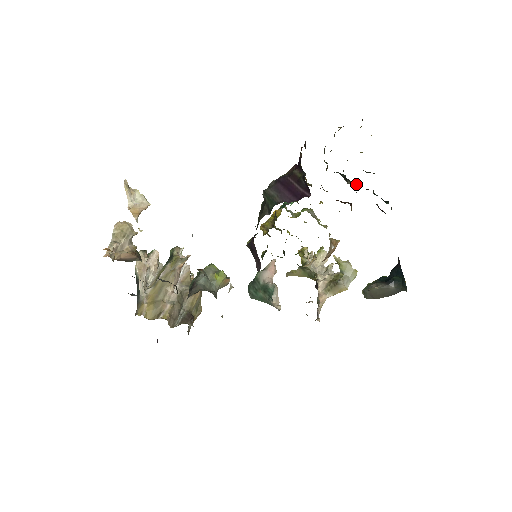
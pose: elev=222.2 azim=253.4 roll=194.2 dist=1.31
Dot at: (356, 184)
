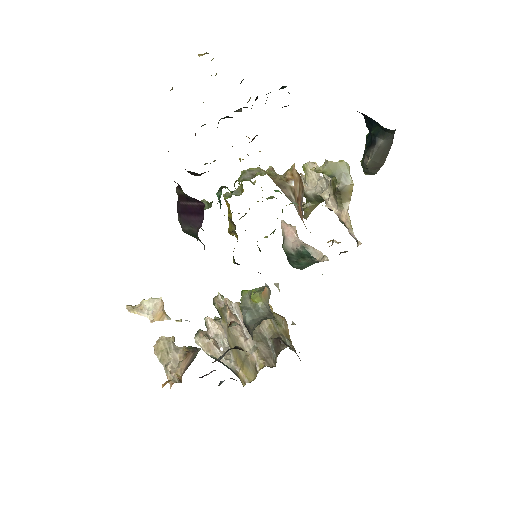
Dot at: occluded
